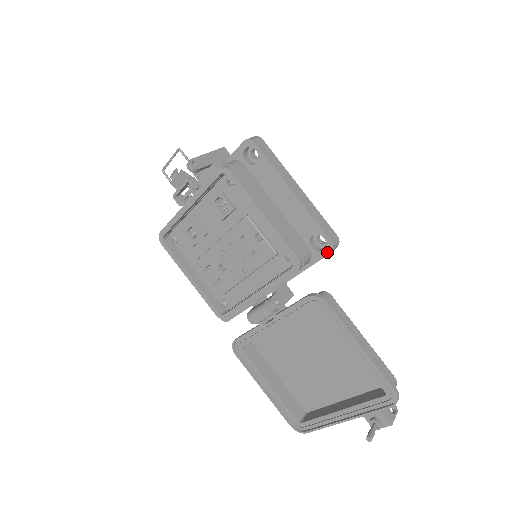
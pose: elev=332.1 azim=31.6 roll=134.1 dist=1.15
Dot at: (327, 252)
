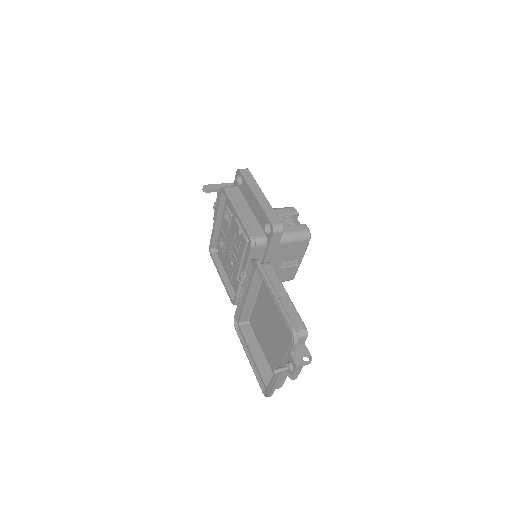
Dot at: (272, 234)
